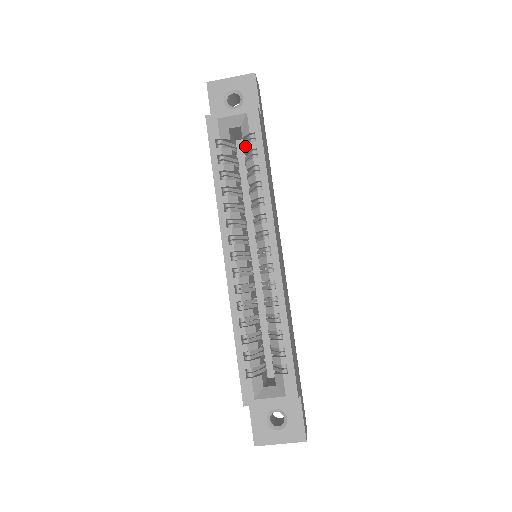
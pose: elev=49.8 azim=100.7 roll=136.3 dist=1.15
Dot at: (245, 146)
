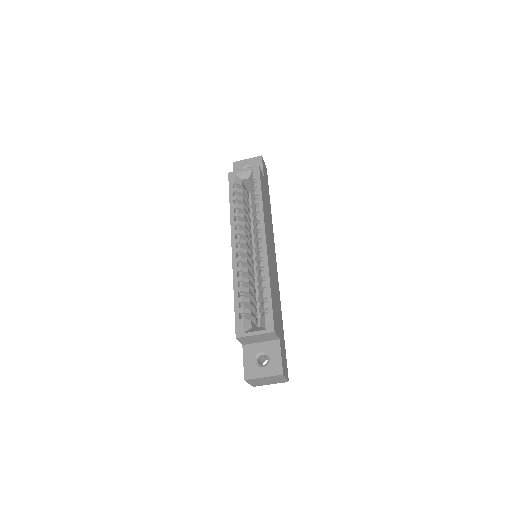
Dot at: (251, 187)
